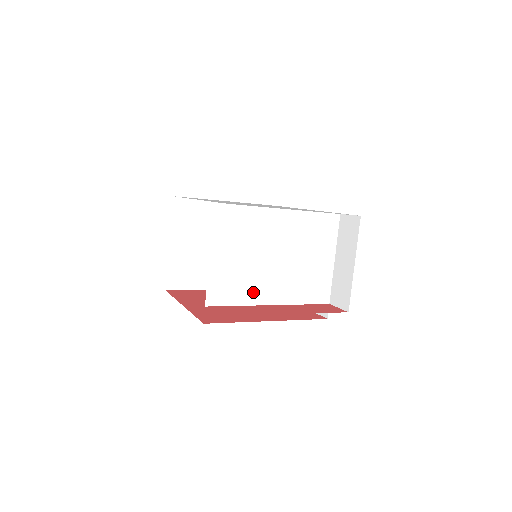
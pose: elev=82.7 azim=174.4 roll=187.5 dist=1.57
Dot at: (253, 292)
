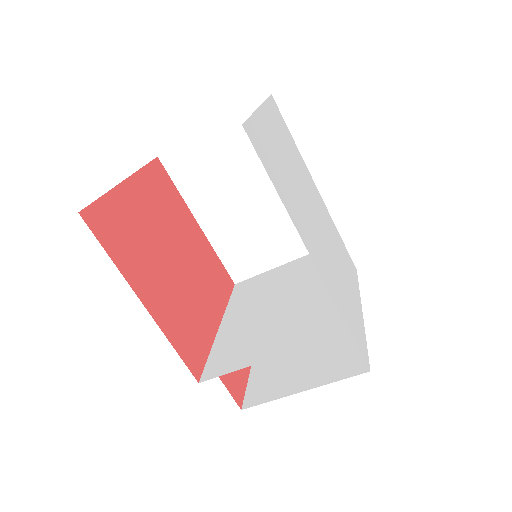
Dot at: (246, 329)
